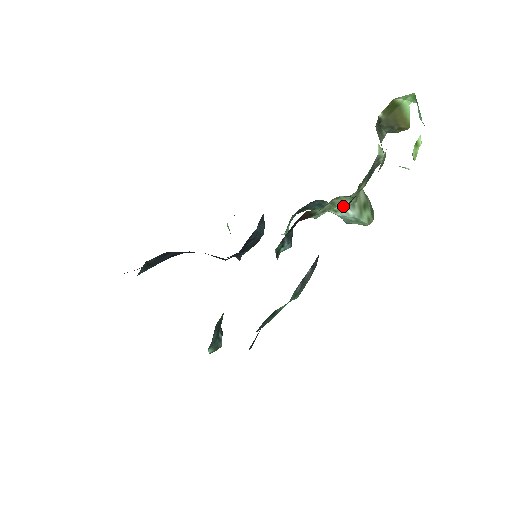
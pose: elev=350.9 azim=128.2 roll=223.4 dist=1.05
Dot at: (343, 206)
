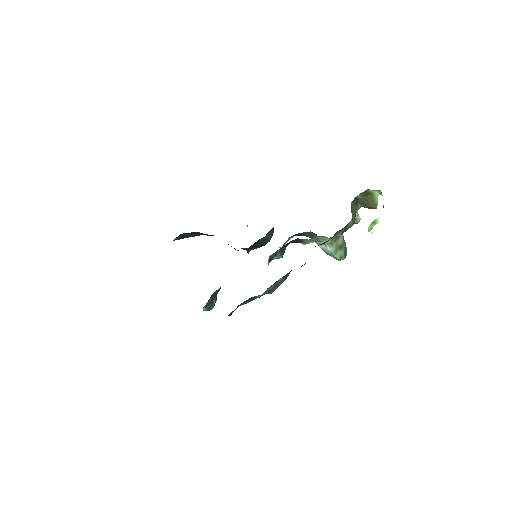
Dot at: occluded
